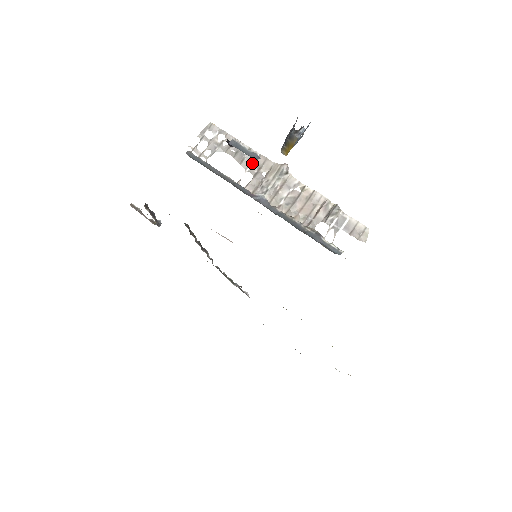
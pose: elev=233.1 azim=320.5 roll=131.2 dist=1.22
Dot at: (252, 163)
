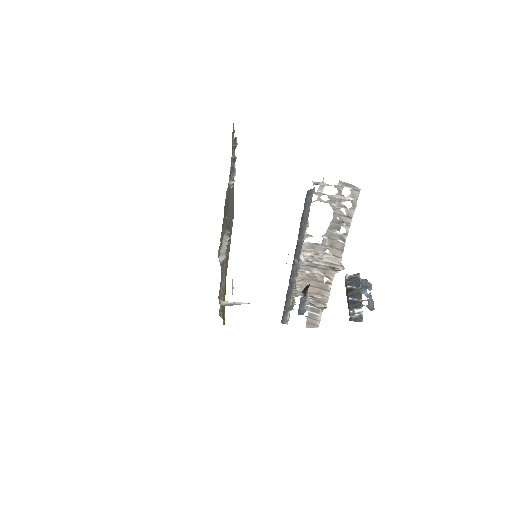
Dot at: (333, 239)
